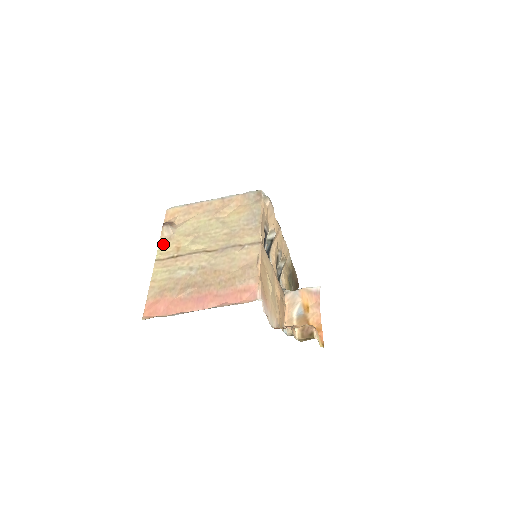
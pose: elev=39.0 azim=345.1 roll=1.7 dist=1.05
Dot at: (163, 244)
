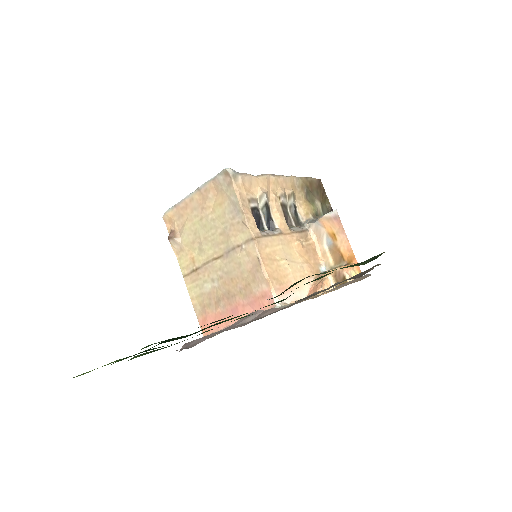
Dot at: (180, 257)
